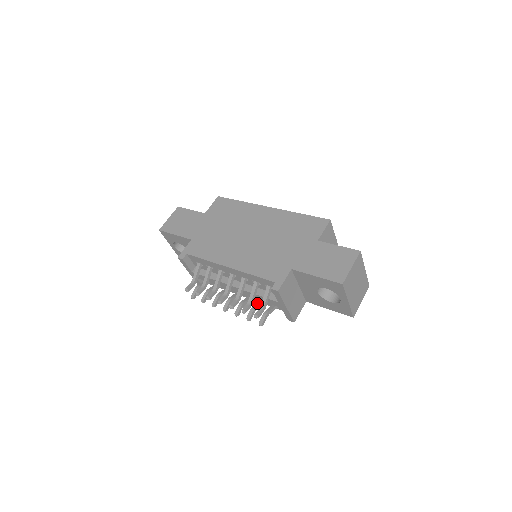
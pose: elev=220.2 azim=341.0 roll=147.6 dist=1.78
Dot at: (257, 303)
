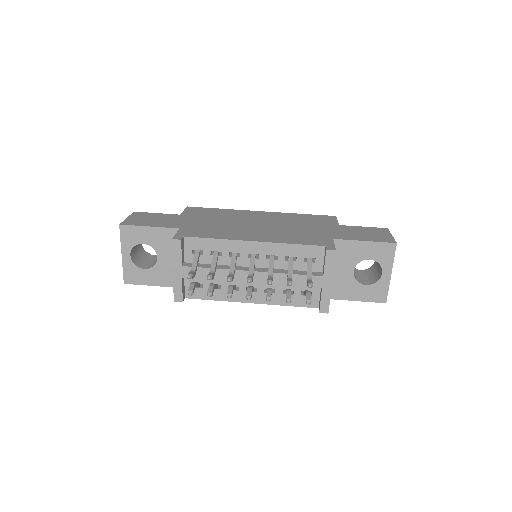
Dot at: occluded
